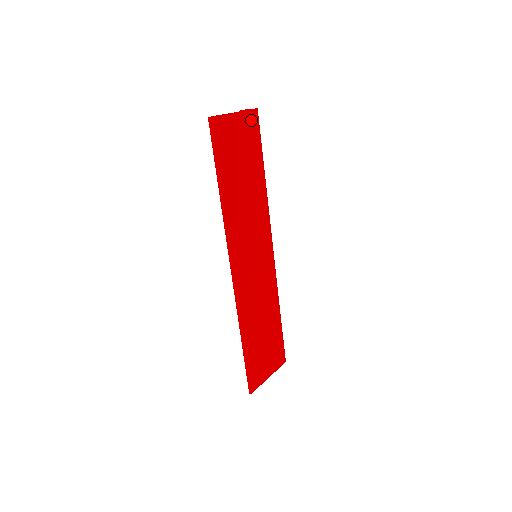
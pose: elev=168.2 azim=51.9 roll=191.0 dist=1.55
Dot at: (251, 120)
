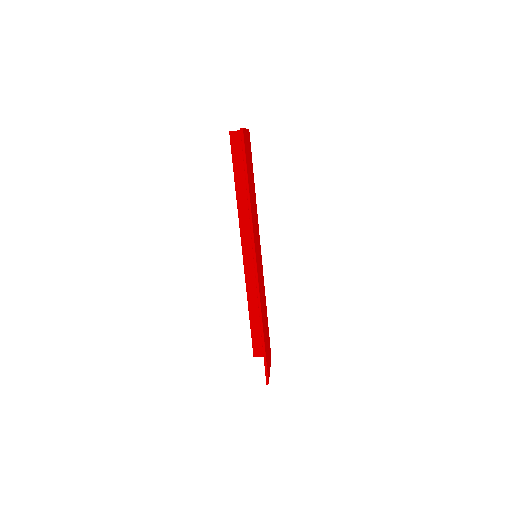
Dot at: (249, 138)
